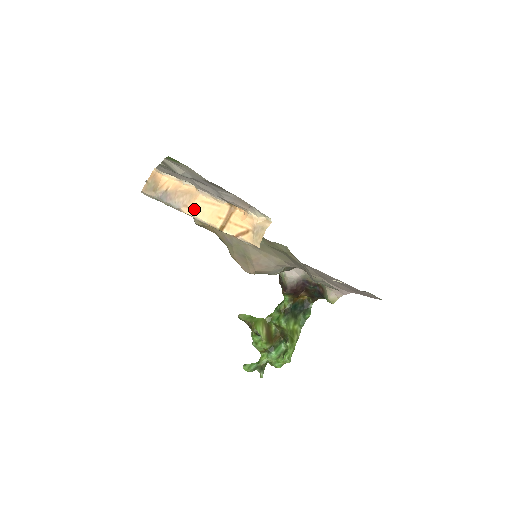
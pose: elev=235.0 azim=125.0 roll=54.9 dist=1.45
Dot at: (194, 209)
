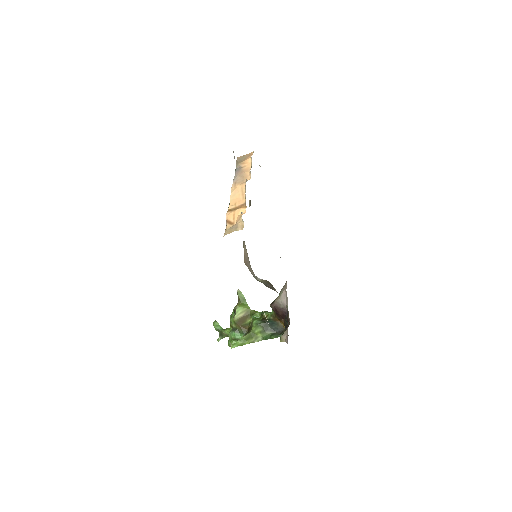
Dot at: (235, 188)
